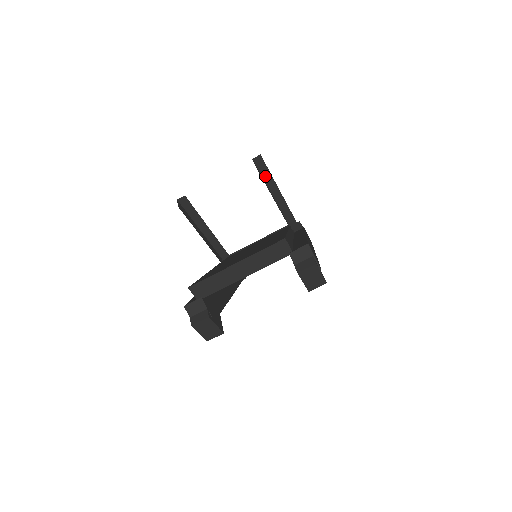
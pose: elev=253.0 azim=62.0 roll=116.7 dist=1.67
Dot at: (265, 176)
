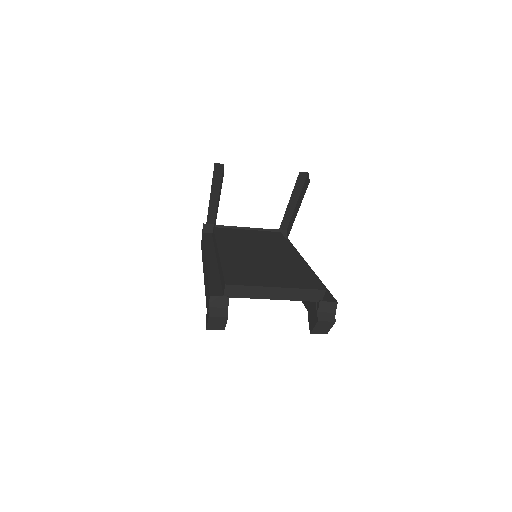
Dot at: (296, 188)
